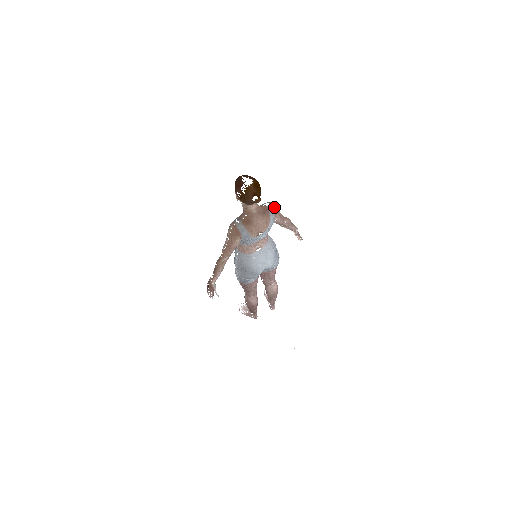
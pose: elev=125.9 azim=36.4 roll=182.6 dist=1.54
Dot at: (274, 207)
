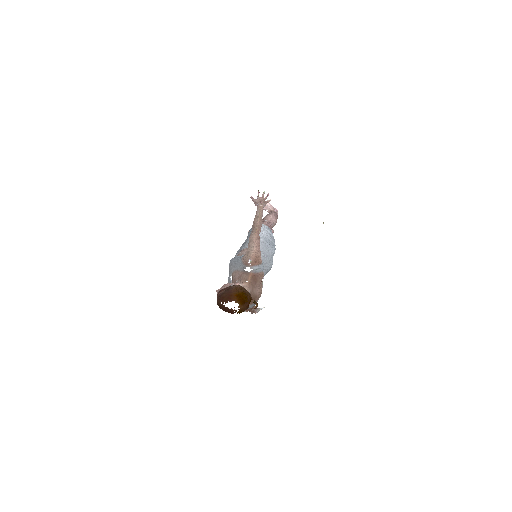
Dot at: (254, 263)
